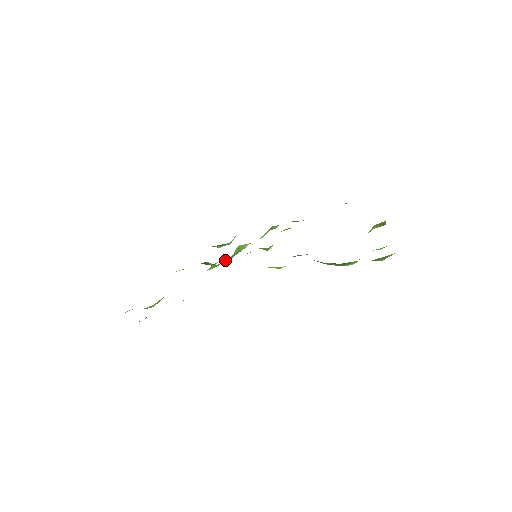
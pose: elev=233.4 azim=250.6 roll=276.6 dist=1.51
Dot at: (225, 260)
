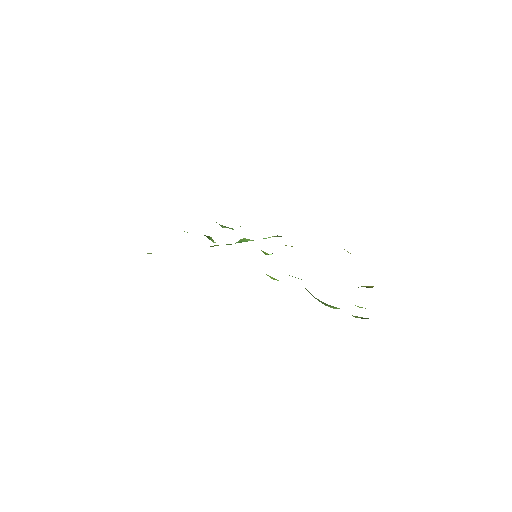
Dot at: (227, 244)
